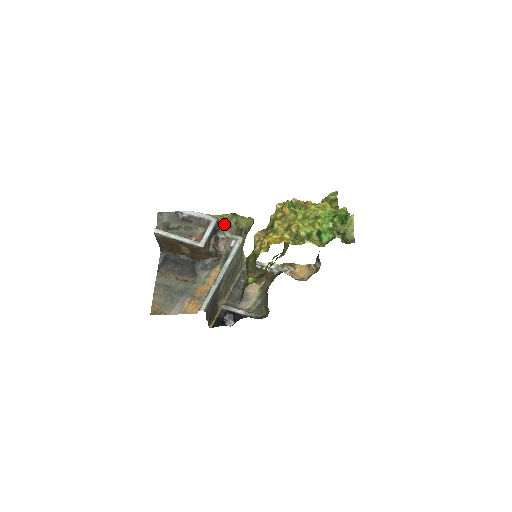
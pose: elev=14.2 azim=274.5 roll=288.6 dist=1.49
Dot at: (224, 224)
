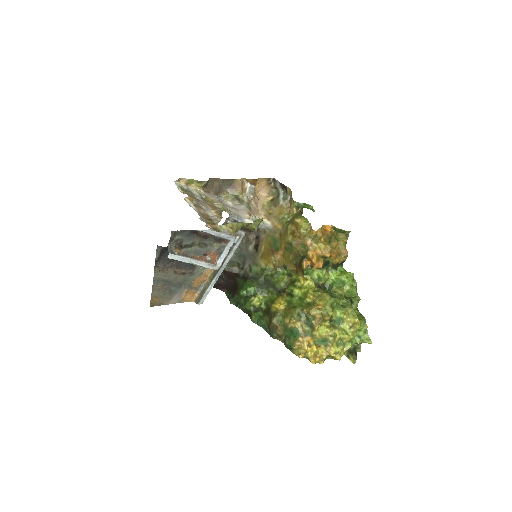
Dot at: occluded
